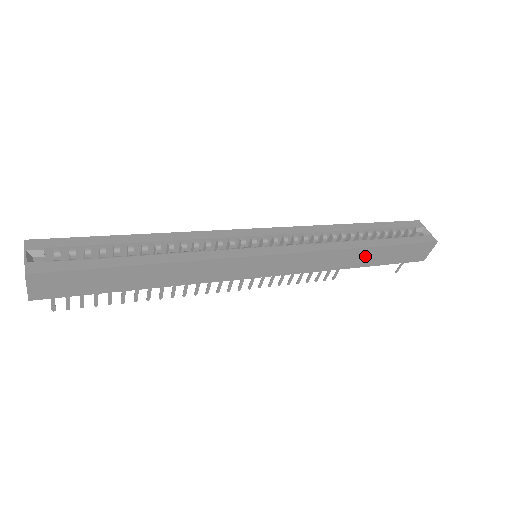
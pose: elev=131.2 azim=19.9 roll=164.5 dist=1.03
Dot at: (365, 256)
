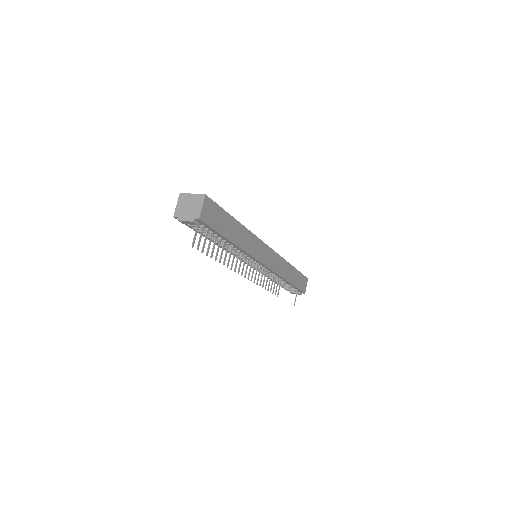
Dot at: (291, 273)
